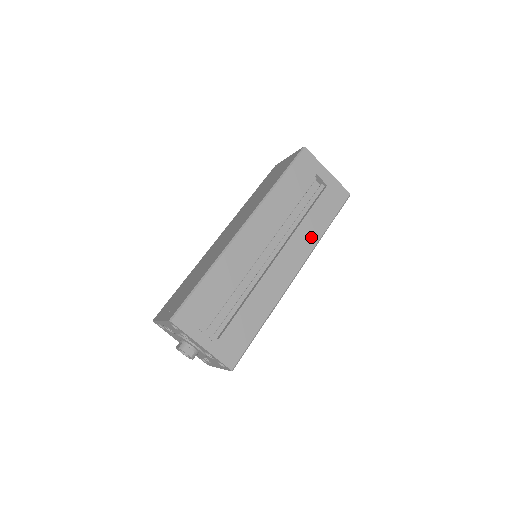
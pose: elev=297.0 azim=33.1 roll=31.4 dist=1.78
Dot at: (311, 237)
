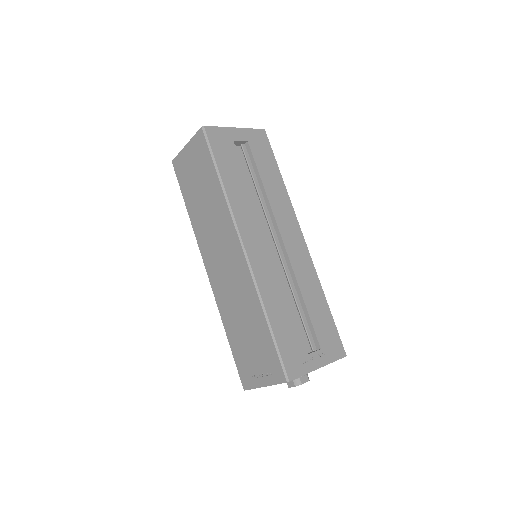
Dot at: (282, 198)
